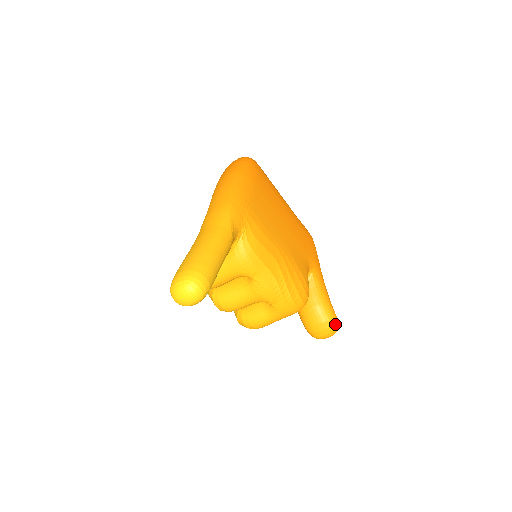
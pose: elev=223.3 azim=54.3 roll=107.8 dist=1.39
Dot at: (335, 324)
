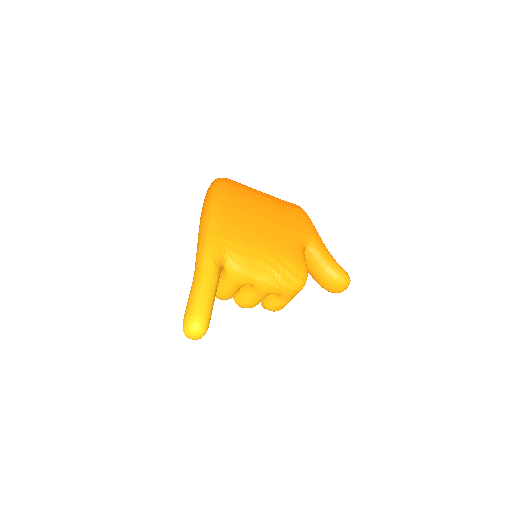
Dot at: (344, 279)
